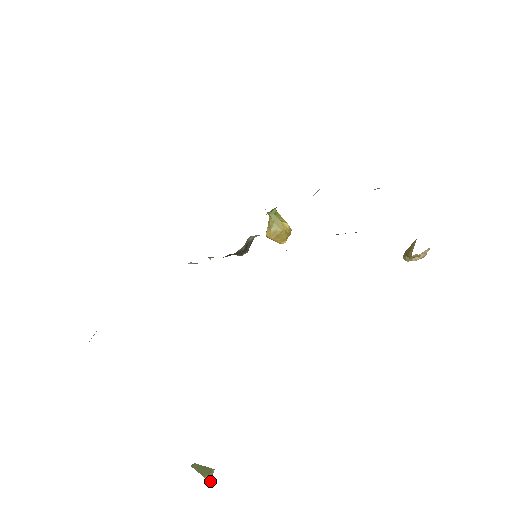
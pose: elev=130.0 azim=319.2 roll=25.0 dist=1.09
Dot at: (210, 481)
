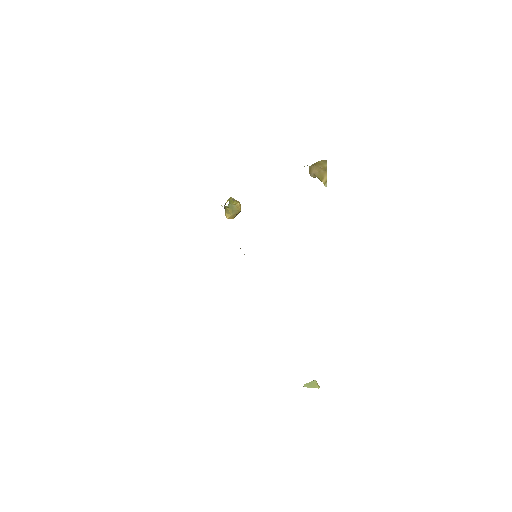
Dot at: (319, 387)
